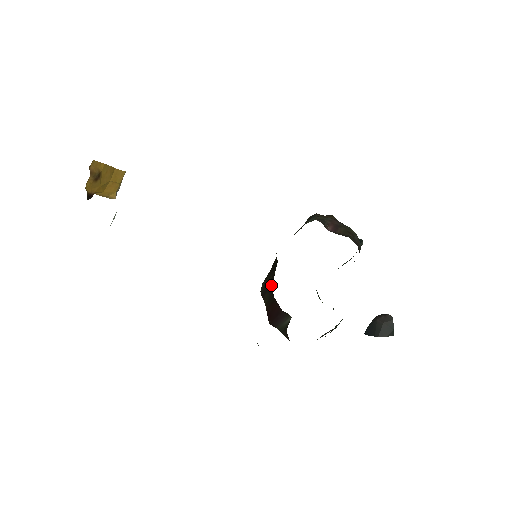
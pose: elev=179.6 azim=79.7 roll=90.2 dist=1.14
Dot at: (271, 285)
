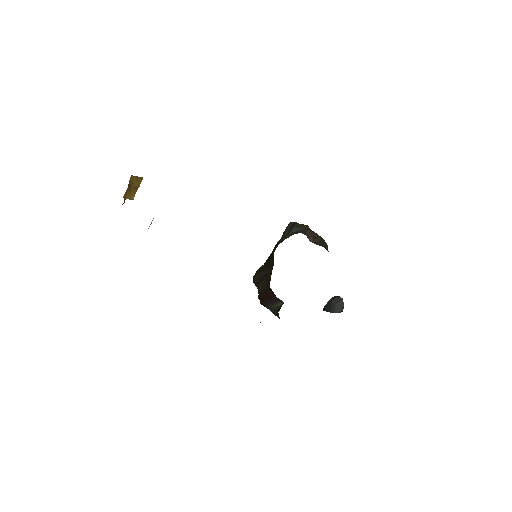
Dot at: (268, 278)
